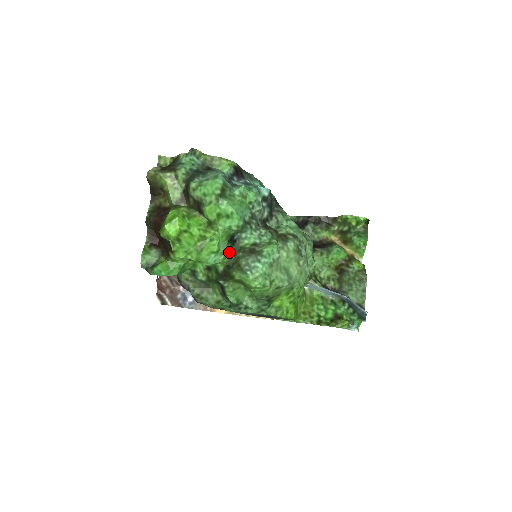
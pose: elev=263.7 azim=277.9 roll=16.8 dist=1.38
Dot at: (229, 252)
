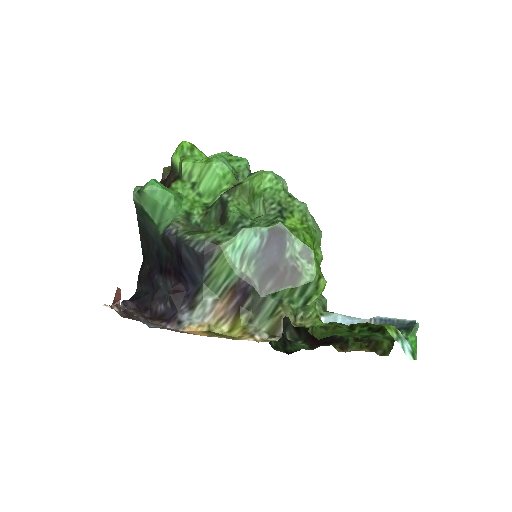
Dot at: (236, 181)
